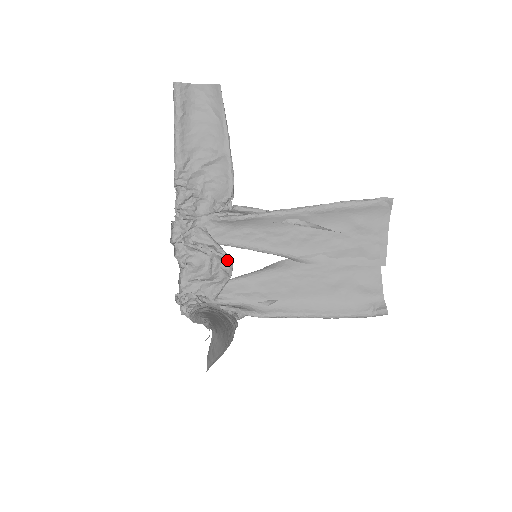
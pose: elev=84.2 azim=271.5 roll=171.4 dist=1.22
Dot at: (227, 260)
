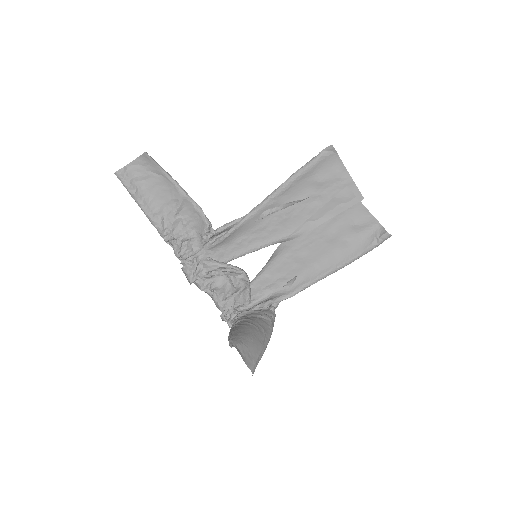
Dot at: (238, 271)
